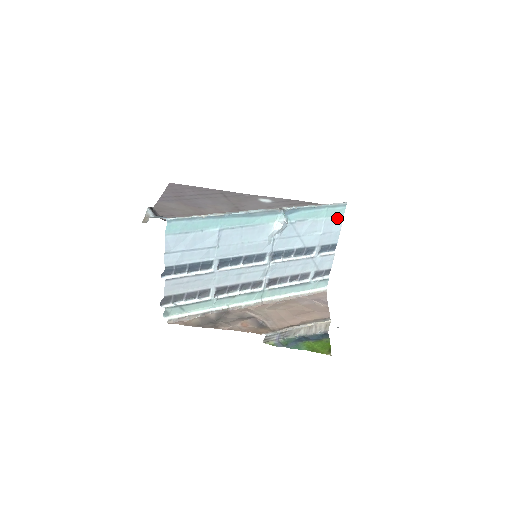
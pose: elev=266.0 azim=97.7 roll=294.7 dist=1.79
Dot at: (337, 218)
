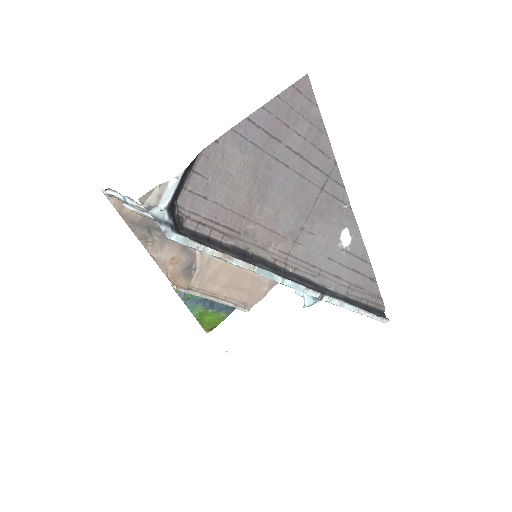
Dot at: occluded
